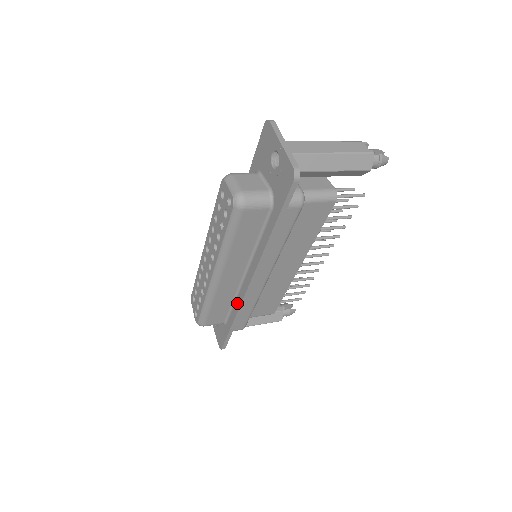
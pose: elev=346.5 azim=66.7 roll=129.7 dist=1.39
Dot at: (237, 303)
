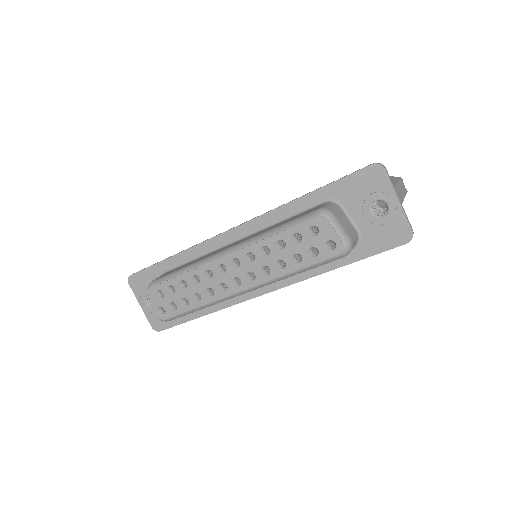
Dot at: (225, 302)
